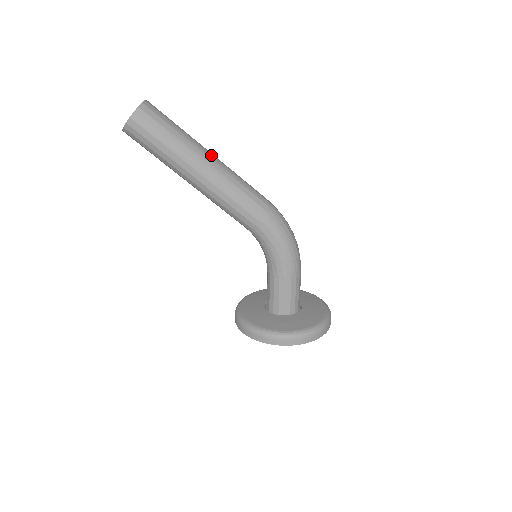
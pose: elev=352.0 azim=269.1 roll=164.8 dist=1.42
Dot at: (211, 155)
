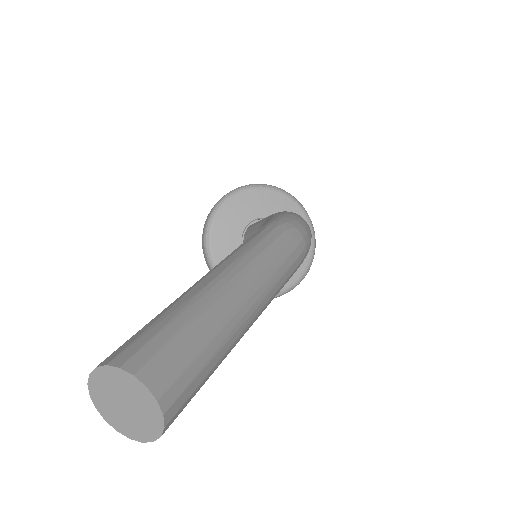
Dot at: (251, 300)
